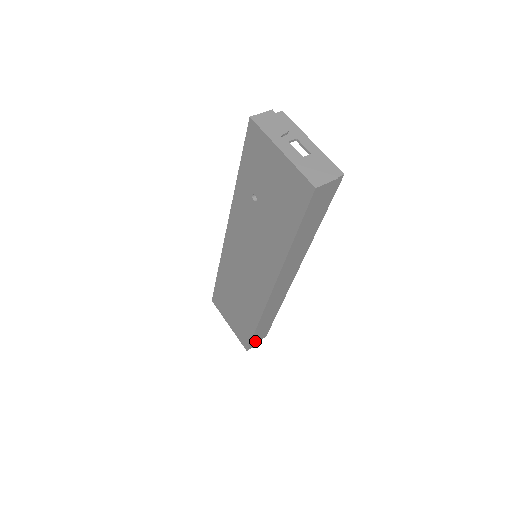
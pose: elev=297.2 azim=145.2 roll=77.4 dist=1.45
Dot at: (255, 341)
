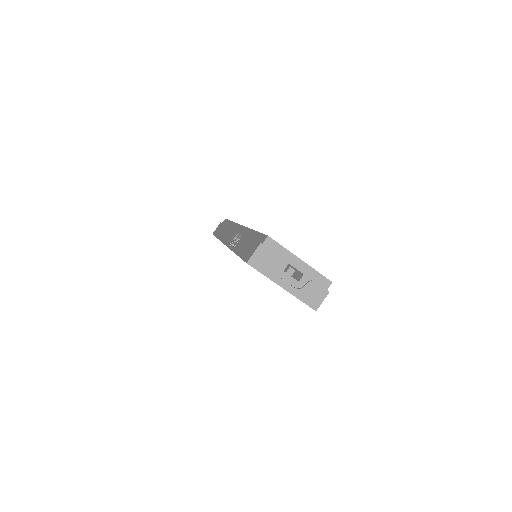
Dot at: occluded
